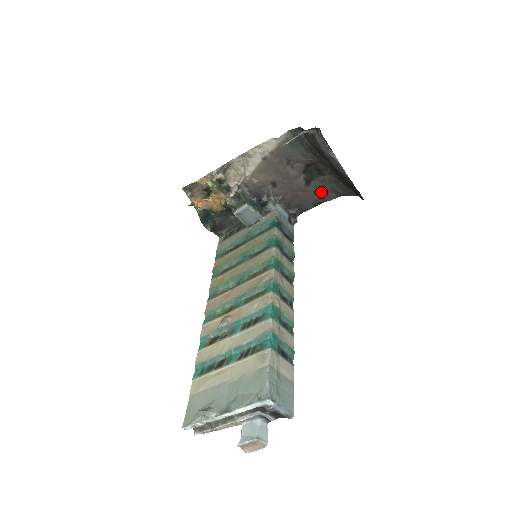
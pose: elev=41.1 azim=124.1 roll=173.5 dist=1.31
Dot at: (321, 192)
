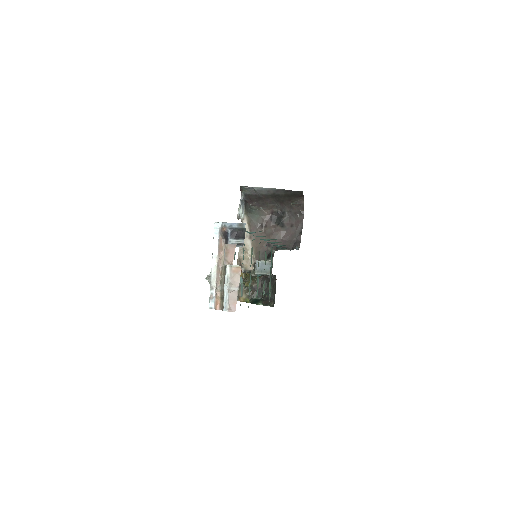
Dot at: (294, 223)
